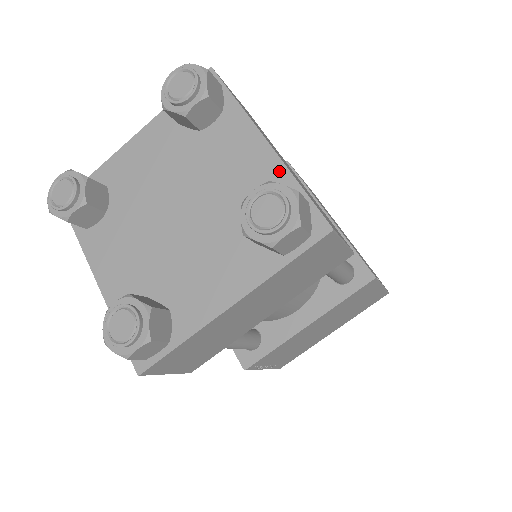
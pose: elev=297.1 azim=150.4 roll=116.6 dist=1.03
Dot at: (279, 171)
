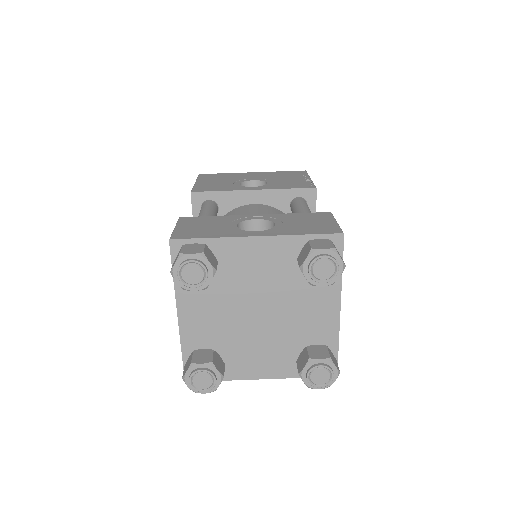
Dot at: (334, 332)
